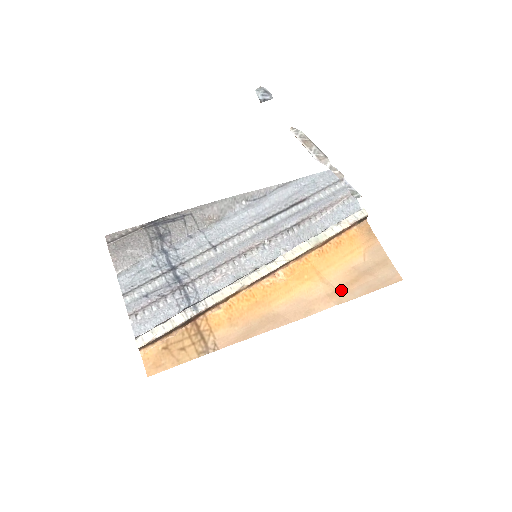
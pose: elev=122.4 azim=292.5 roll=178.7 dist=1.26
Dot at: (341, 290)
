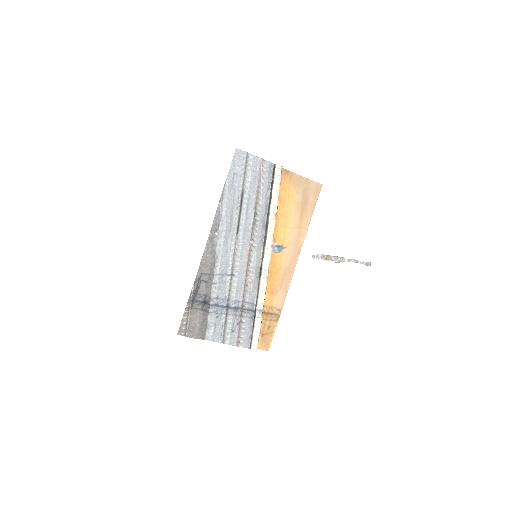
Dot at: (302, 223)
